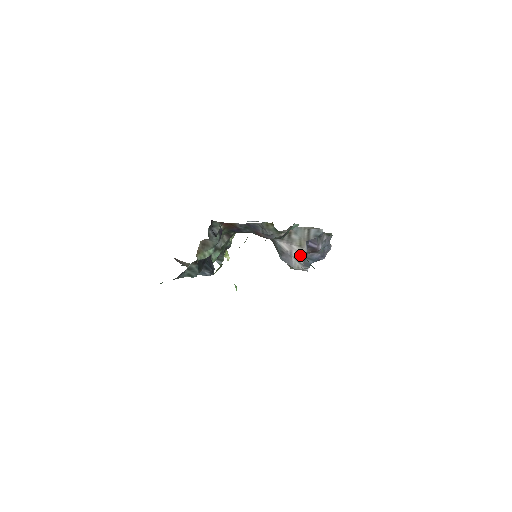
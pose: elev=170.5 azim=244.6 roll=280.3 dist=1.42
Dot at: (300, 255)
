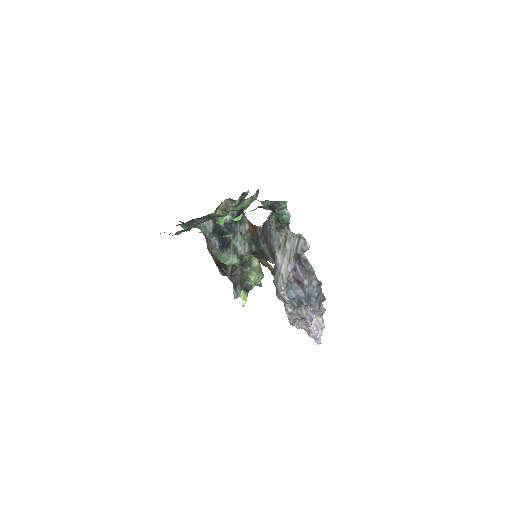
Dot at: (286, 273)
